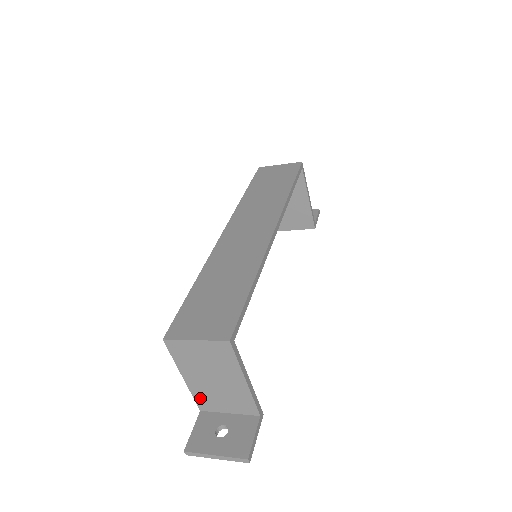
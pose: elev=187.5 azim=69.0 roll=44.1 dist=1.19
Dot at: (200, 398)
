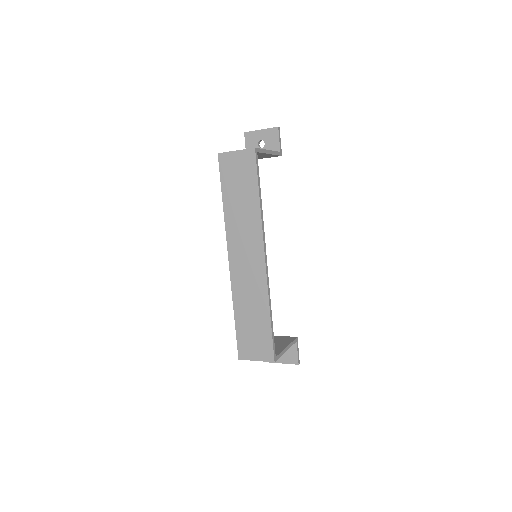
Dot at: occluded
